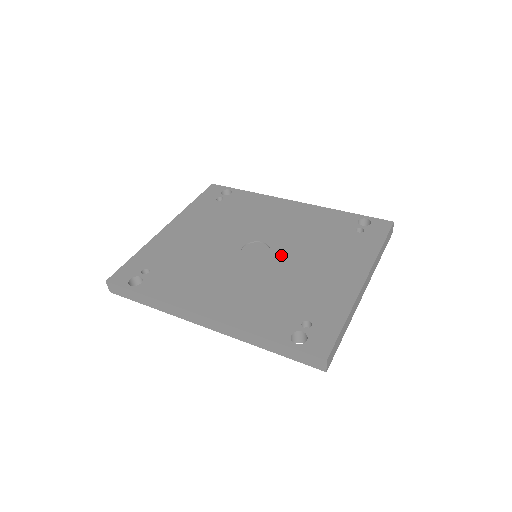
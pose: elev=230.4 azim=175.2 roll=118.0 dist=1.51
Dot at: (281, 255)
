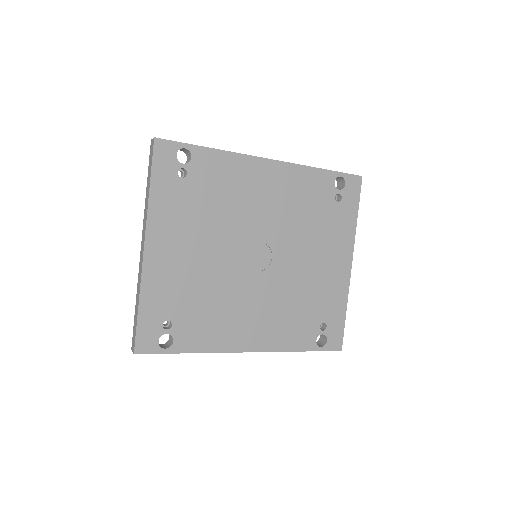
Dot at: (284, 256)
